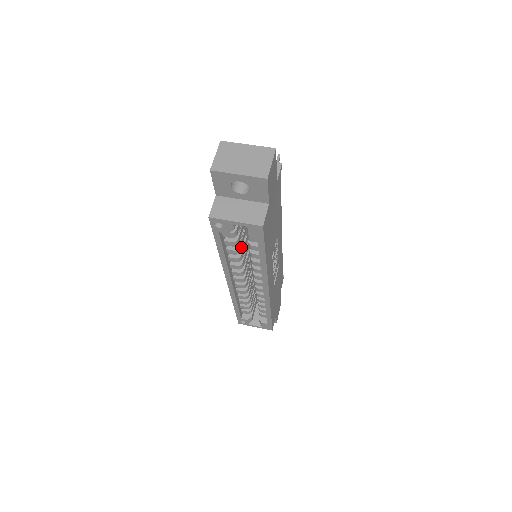
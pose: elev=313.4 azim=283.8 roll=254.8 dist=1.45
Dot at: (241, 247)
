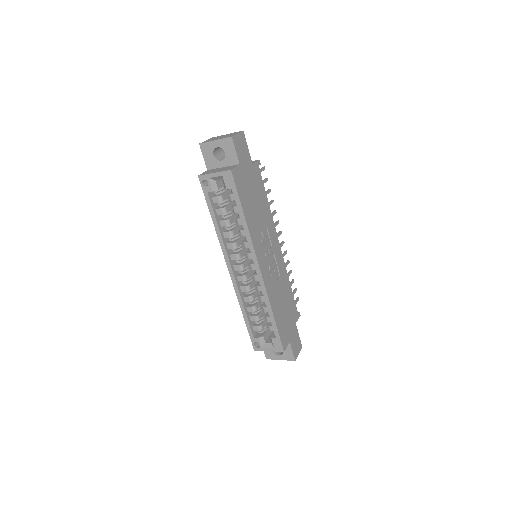
Dot at: (232, 222)
